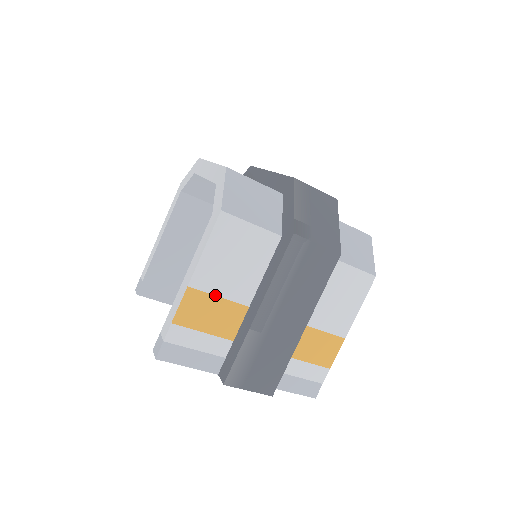
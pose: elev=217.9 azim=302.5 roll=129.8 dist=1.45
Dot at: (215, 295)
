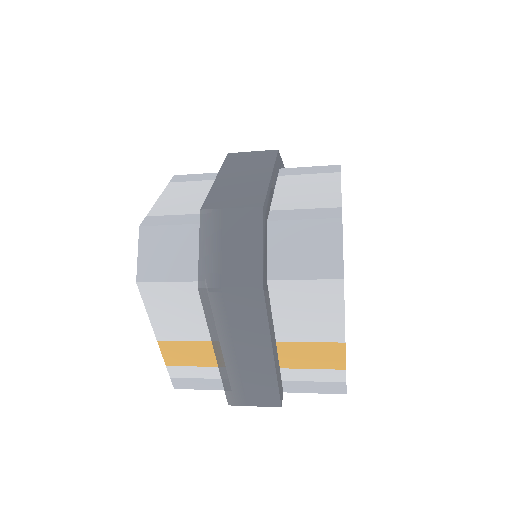
Dot at: (183, 340)
